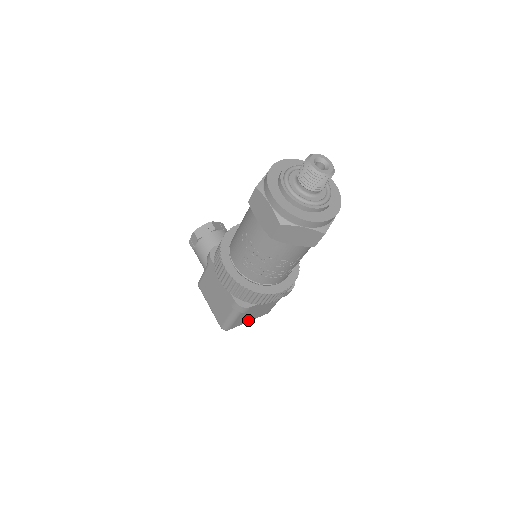
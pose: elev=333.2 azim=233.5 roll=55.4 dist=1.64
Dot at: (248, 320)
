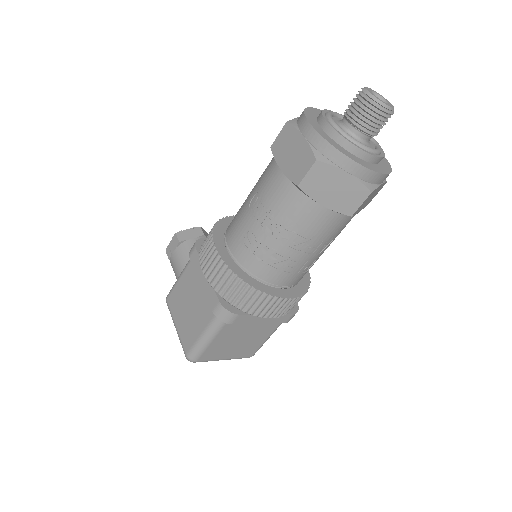
Dot at: (225, 355)
